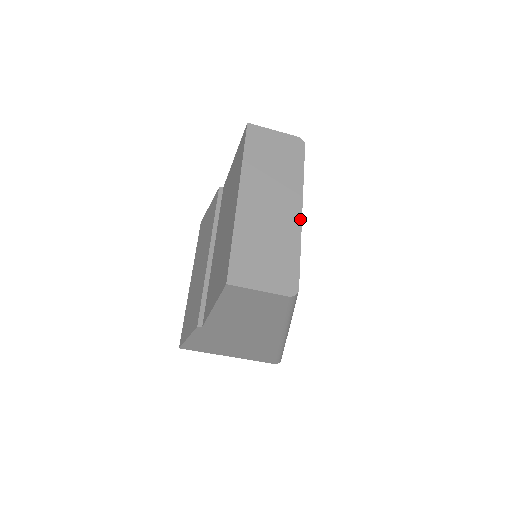
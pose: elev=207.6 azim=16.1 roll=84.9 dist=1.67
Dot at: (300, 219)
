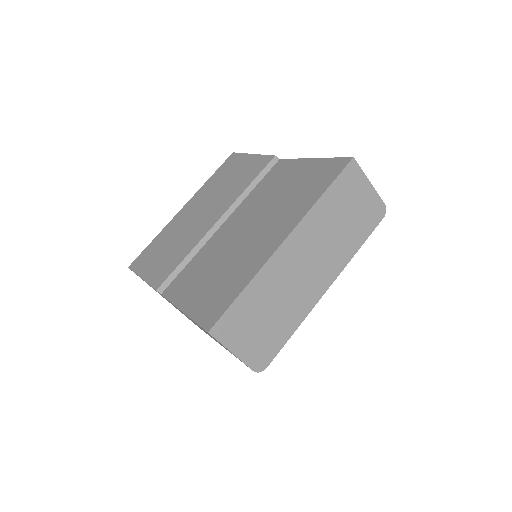
Dot at: (319, 298)
